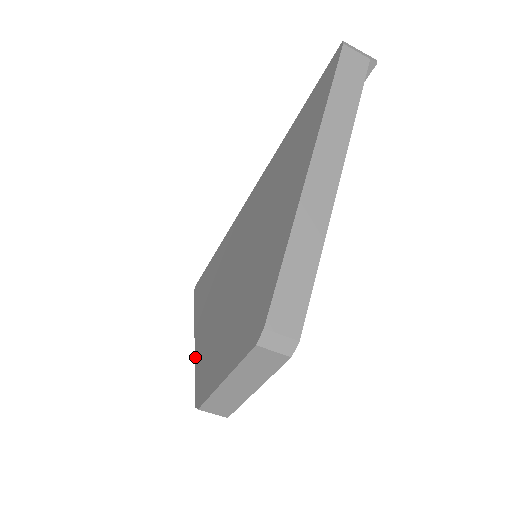
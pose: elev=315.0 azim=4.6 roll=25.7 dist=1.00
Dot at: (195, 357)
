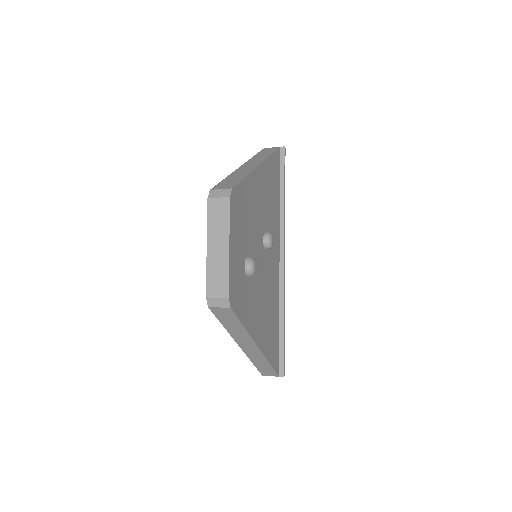
Dot at: (228, 331)
